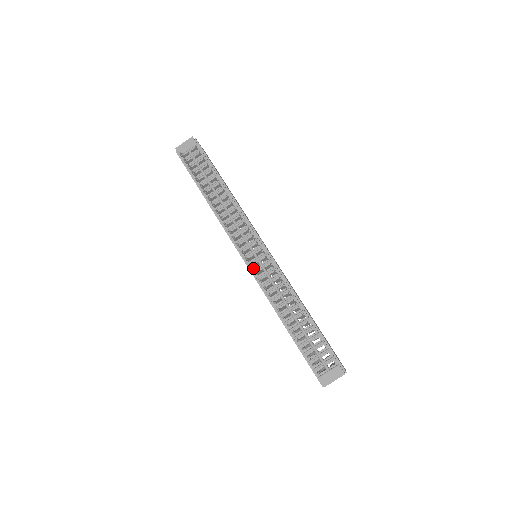
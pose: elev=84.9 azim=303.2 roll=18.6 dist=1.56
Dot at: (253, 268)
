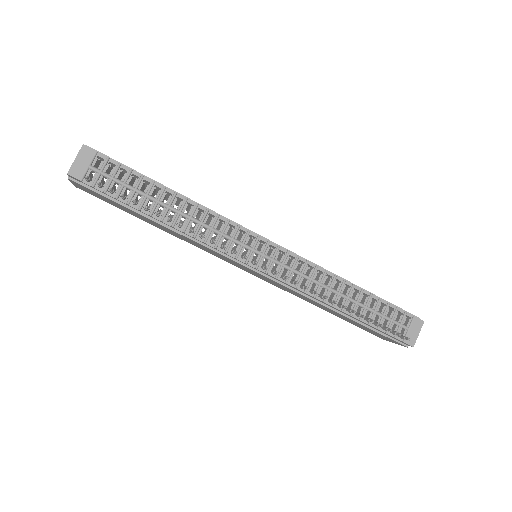
Dot at: occluded
